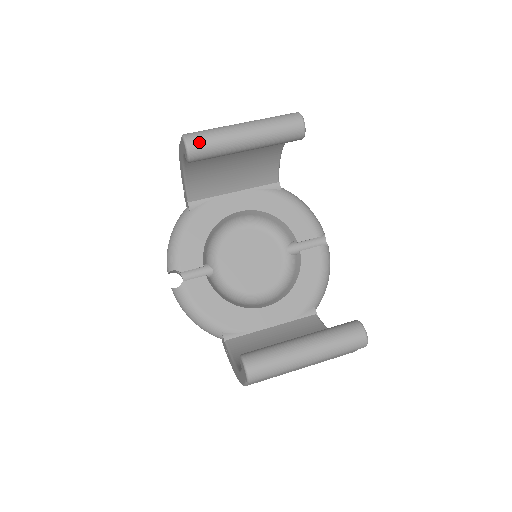
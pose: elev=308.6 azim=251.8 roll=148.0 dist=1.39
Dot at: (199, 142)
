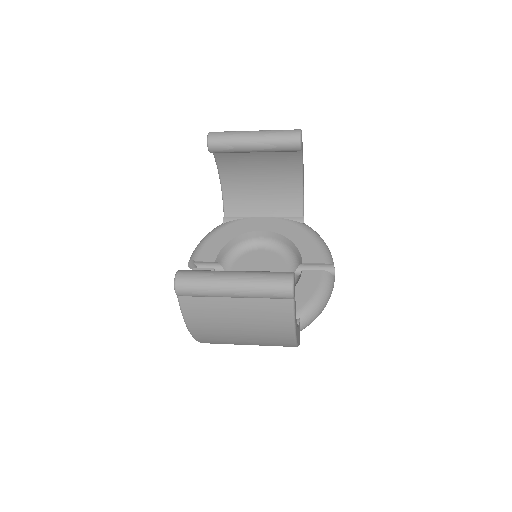
Dot at: (217, 135)
